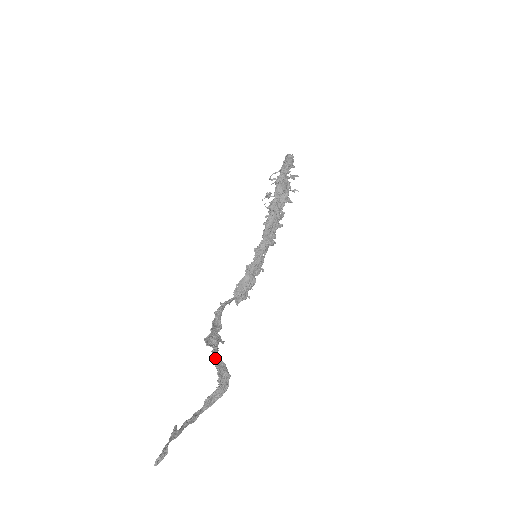
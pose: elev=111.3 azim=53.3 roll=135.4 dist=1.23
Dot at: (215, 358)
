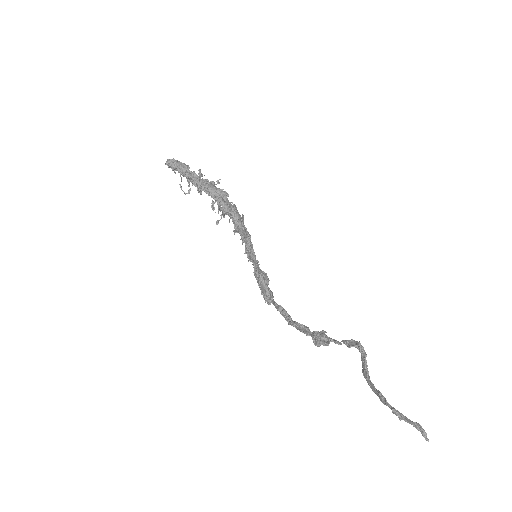
Dot at: (347, 344)
